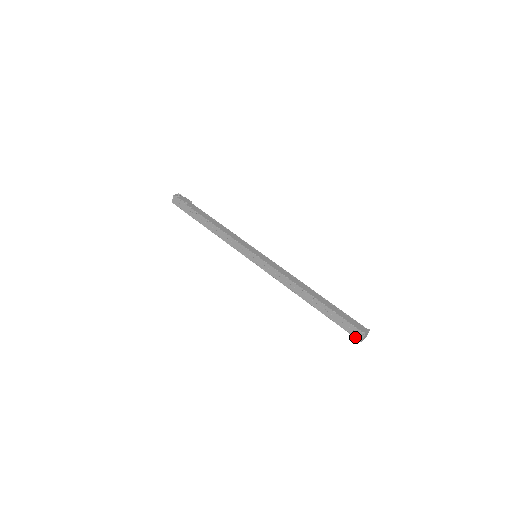
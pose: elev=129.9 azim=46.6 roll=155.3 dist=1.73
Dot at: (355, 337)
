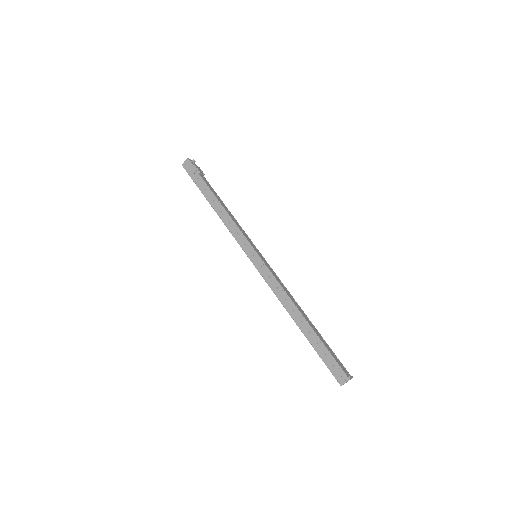
Dot at: (336, 379)
